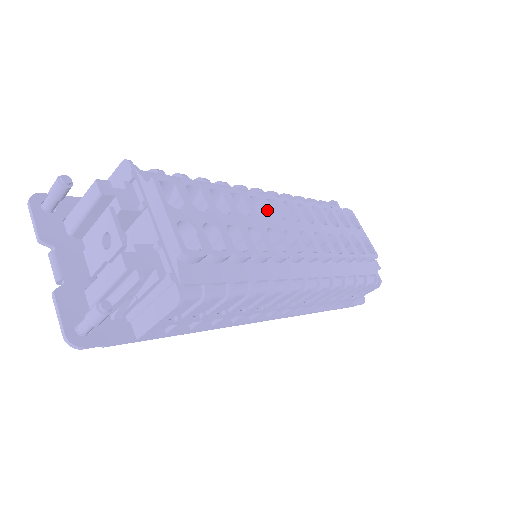
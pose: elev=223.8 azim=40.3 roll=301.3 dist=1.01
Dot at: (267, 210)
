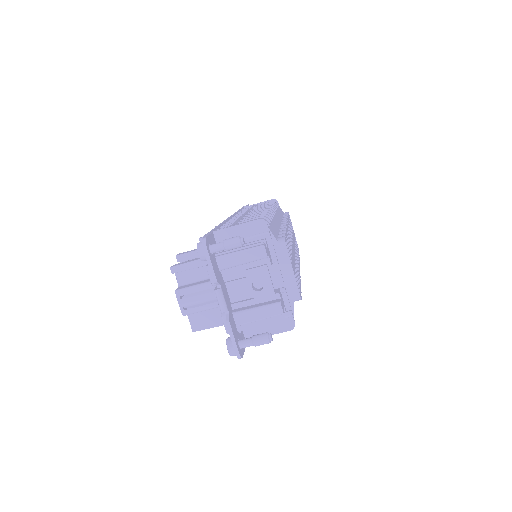
Dot at: occluded
